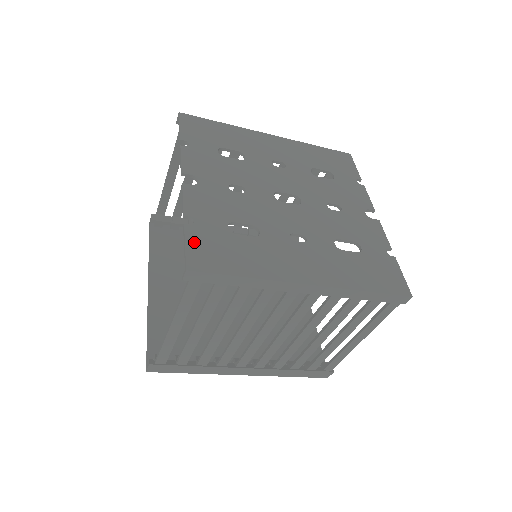
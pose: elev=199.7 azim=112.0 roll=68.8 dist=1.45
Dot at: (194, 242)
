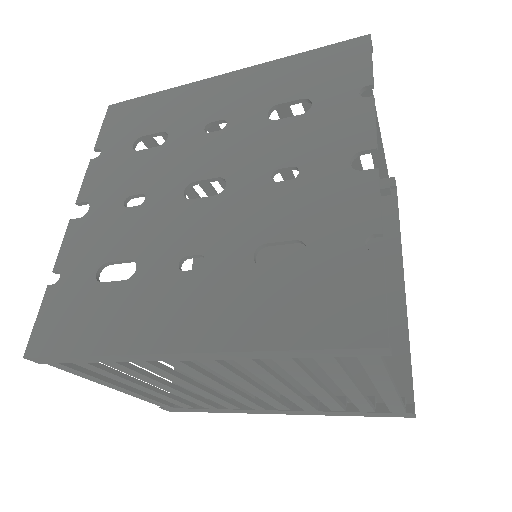
Dot at: (47, 311)
